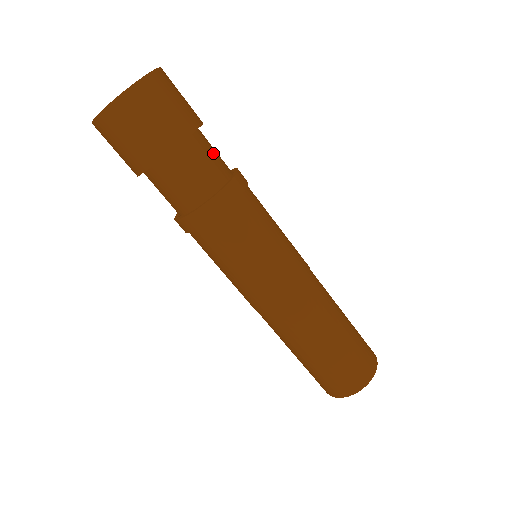
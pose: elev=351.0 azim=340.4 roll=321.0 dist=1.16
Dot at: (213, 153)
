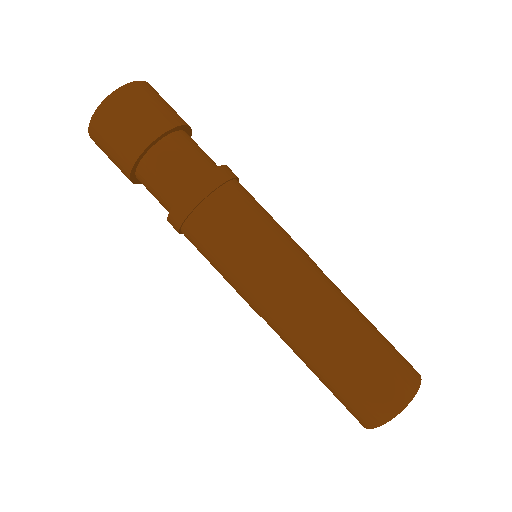
Dot at: occluded
